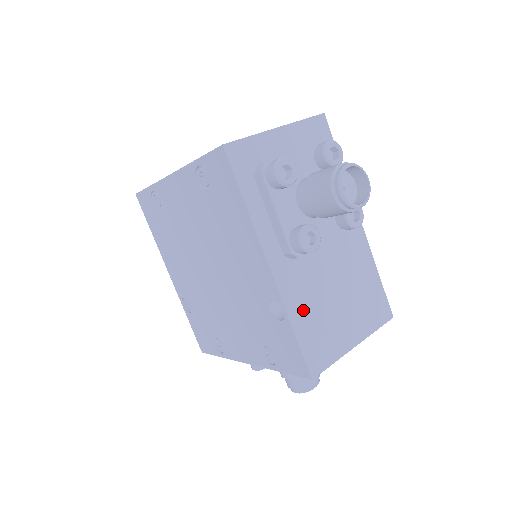
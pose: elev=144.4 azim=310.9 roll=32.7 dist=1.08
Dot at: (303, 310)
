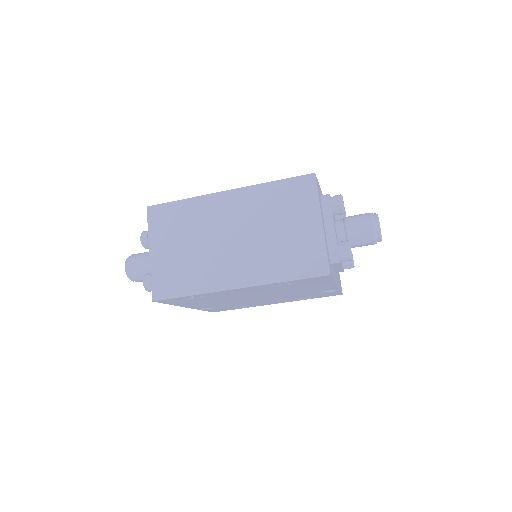
Dot at: (338, 279)
